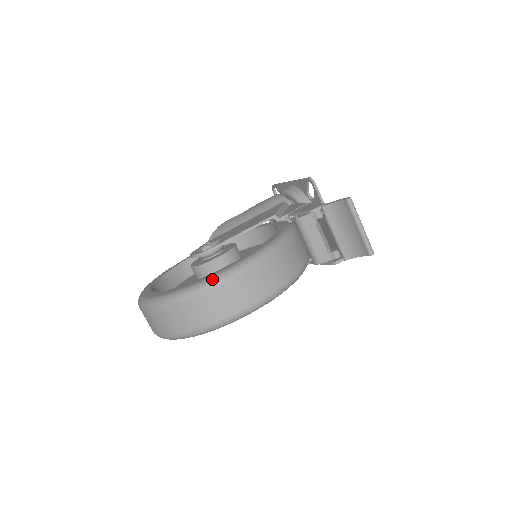
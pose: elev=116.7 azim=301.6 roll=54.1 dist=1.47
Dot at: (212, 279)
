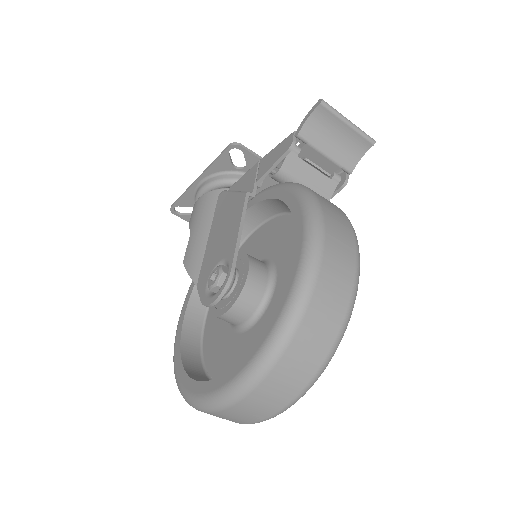
Dot at: (304, 270)
